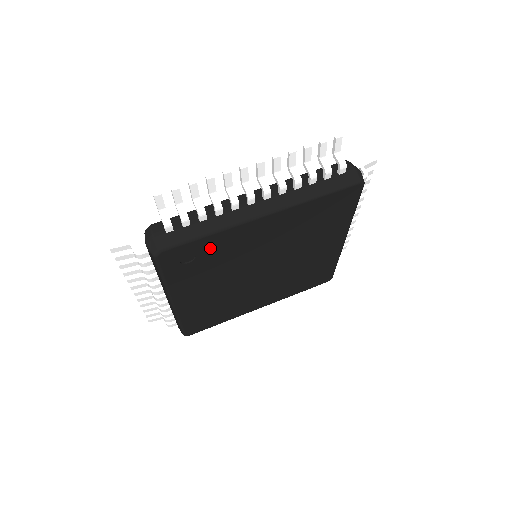
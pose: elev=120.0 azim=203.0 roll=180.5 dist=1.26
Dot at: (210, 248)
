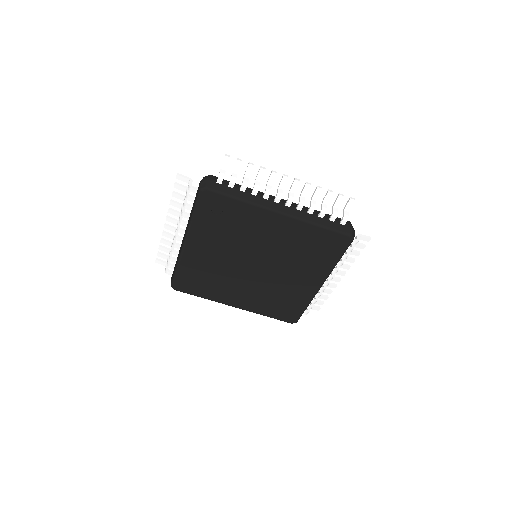
Dot at: (234, 212)
